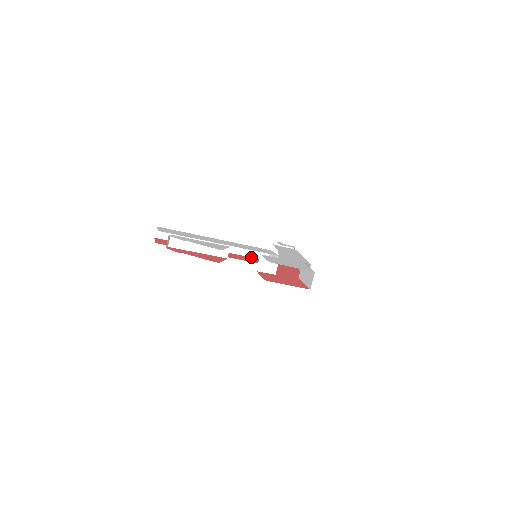
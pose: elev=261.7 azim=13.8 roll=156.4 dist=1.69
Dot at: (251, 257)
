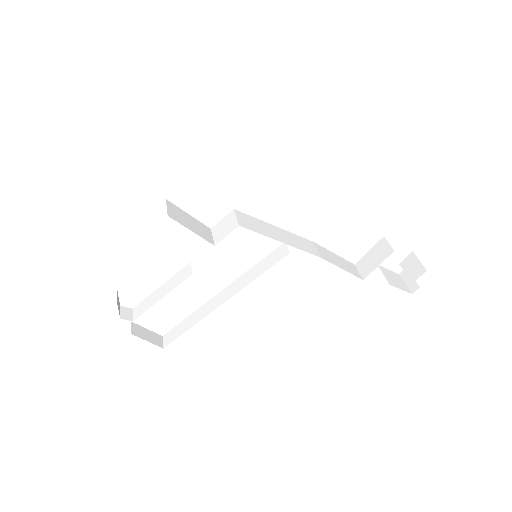
Dot at: (266, 269)
